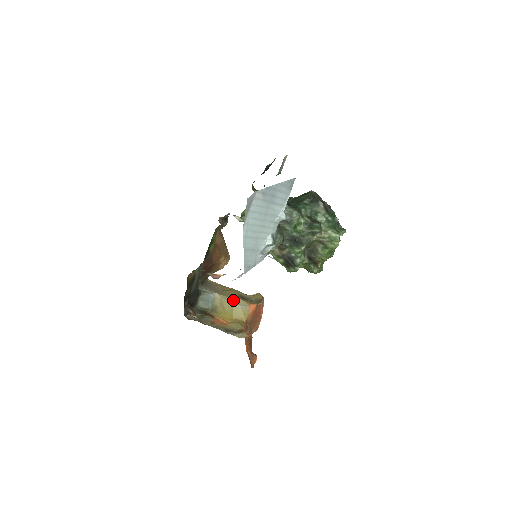
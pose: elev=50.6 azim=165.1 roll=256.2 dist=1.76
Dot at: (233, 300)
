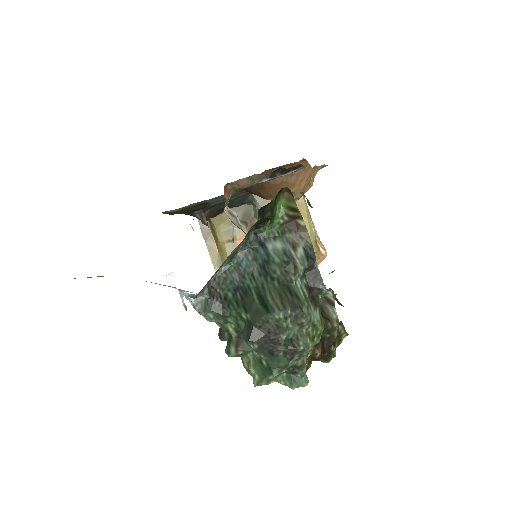
Dot at: occluded
